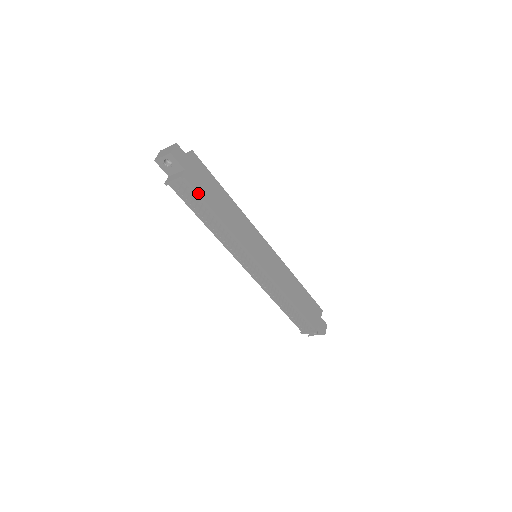
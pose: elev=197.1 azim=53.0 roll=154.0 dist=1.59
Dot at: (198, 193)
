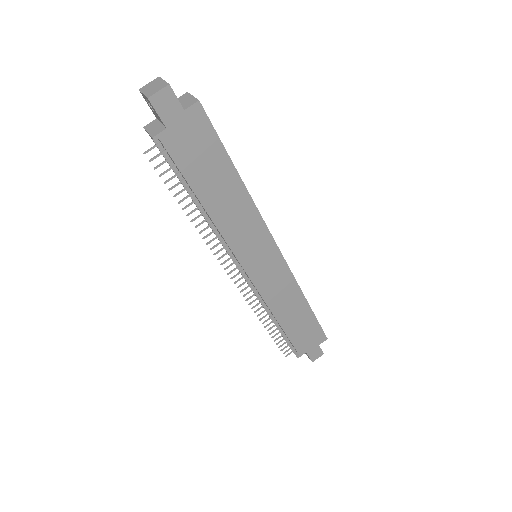
Dot at: (177, 166)
